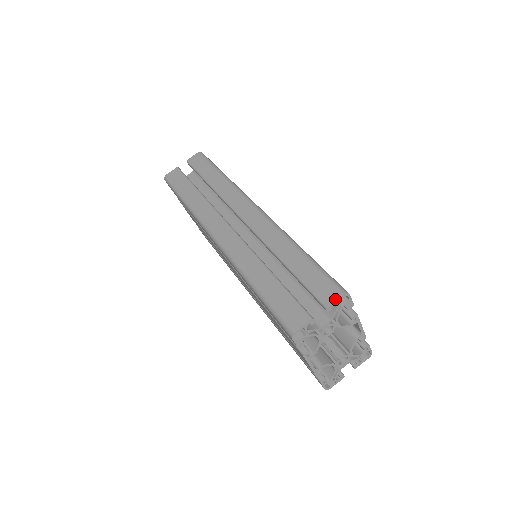
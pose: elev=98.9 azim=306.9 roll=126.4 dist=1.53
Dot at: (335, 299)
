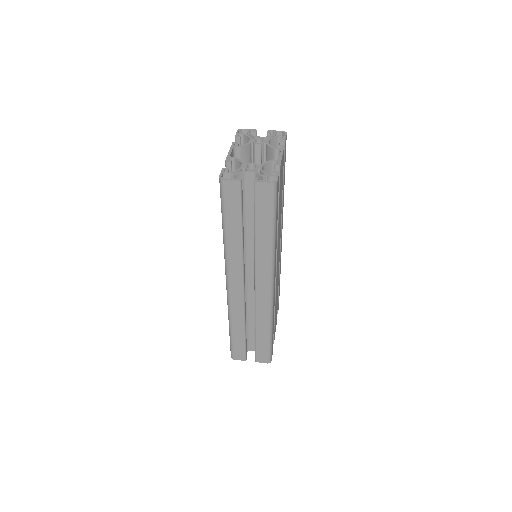
Dot at: (277, 132)
